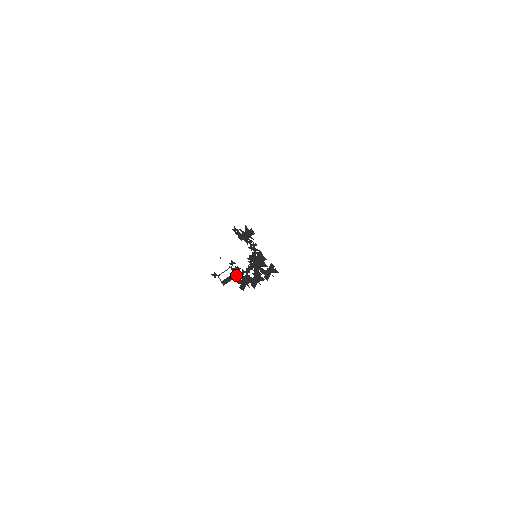
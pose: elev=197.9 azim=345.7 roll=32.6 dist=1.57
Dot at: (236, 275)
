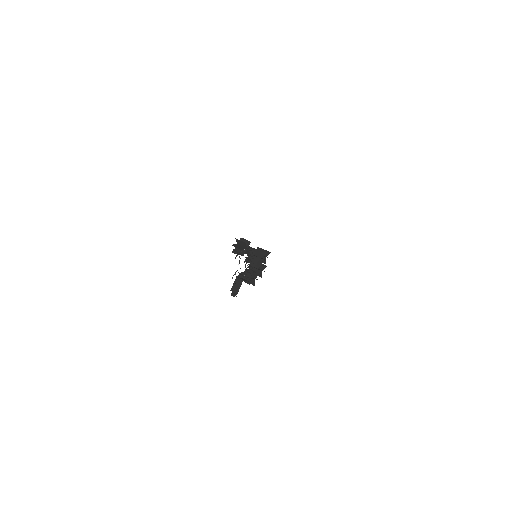
Dot at: (246, 279)
